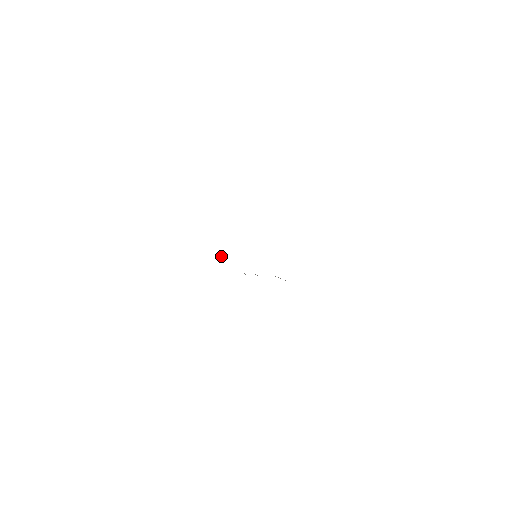
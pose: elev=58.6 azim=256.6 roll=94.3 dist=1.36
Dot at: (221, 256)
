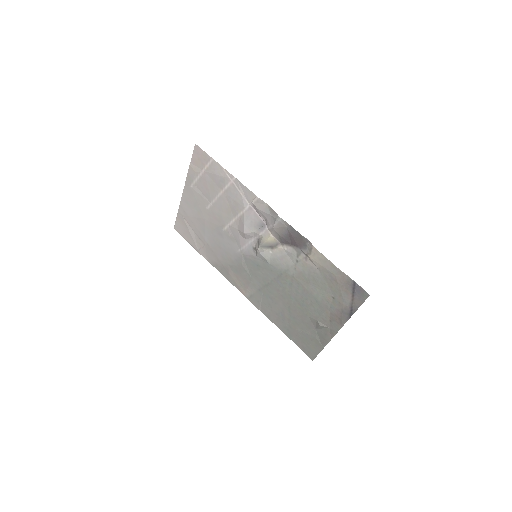
Dot at: (240, 233)
